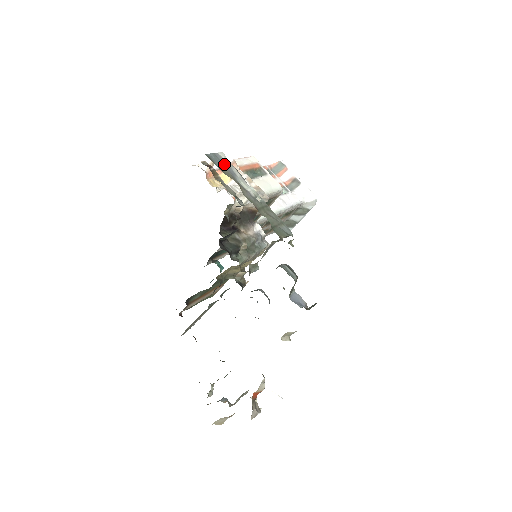
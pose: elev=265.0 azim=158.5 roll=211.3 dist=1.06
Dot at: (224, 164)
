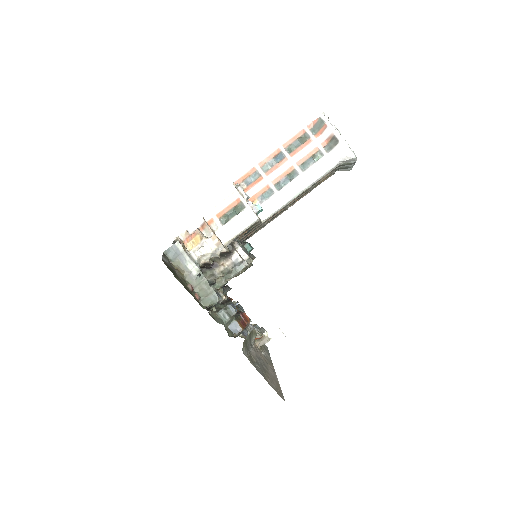
Dot at: (177, 254)
